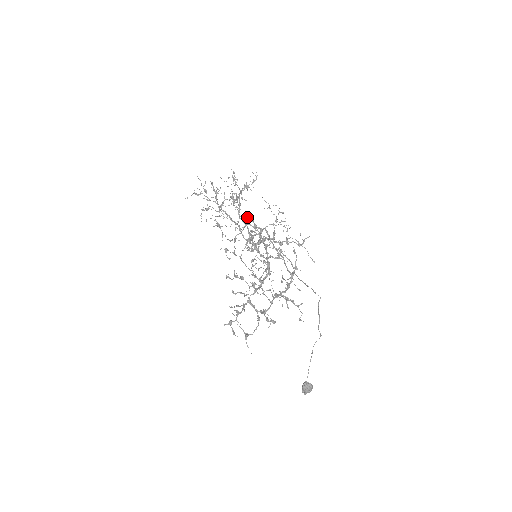
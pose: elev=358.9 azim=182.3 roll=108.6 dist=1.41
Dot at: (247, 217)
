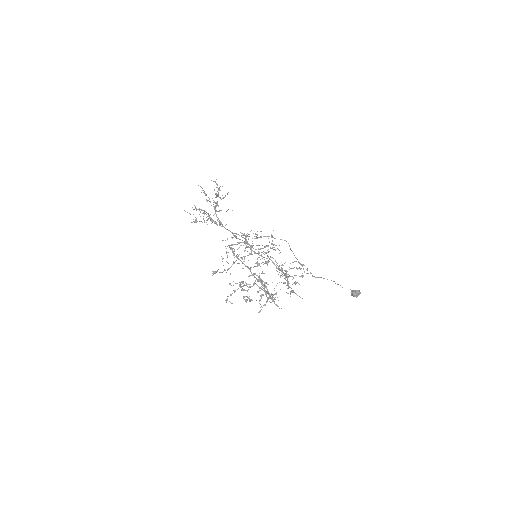
Dot at: occluded
